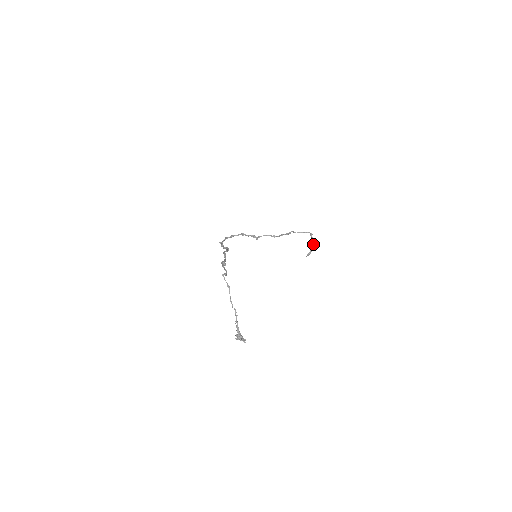
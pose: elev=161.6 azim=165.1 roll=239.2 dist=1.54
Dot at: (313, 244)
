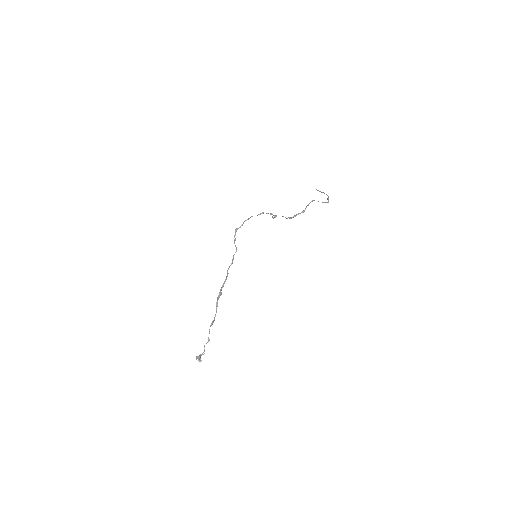
Dot at: (327, 195)
